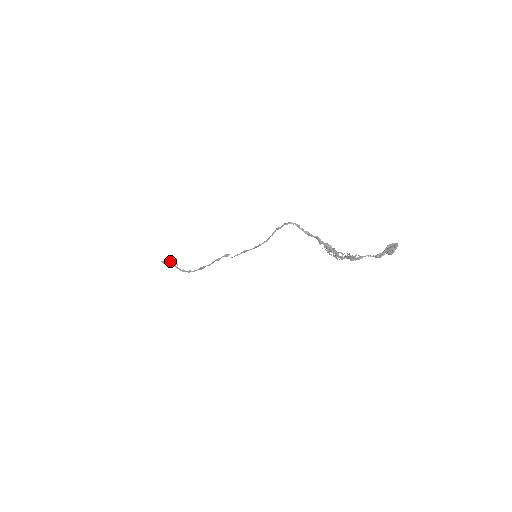
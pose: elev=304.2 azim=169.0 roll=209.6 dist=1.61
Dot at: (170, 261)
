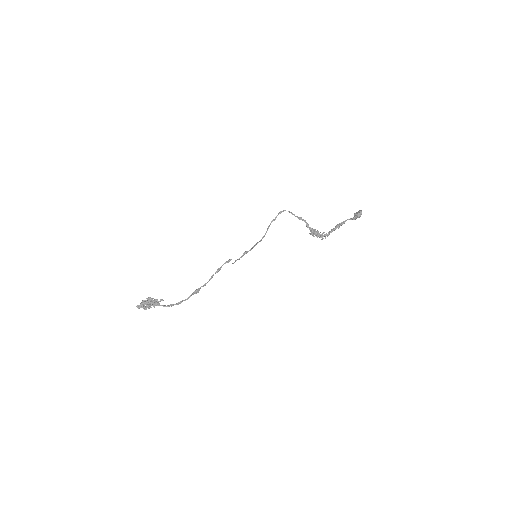
Dot at: (152, 298)
